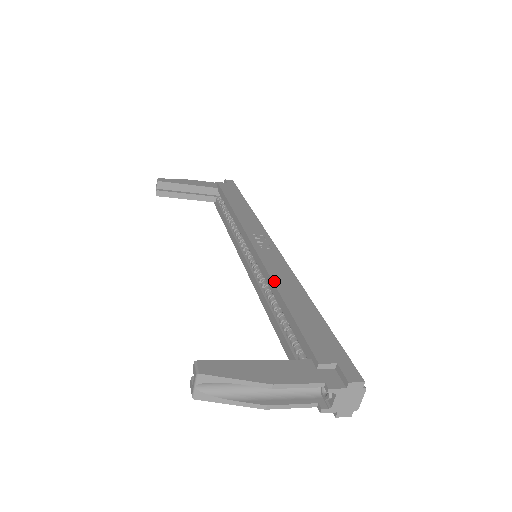
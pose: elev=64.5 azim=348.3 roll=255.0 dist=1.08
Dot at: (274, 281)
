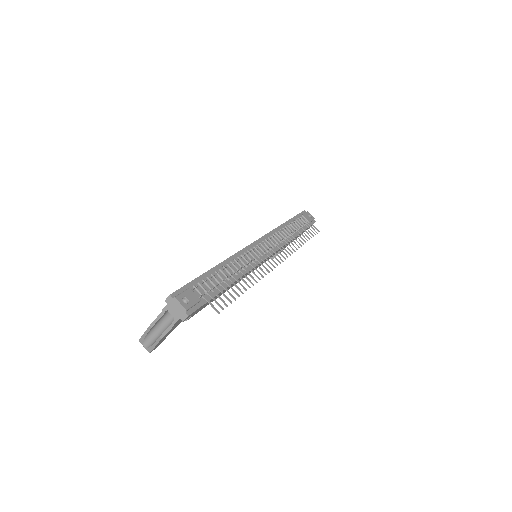
Dot at: occluded
